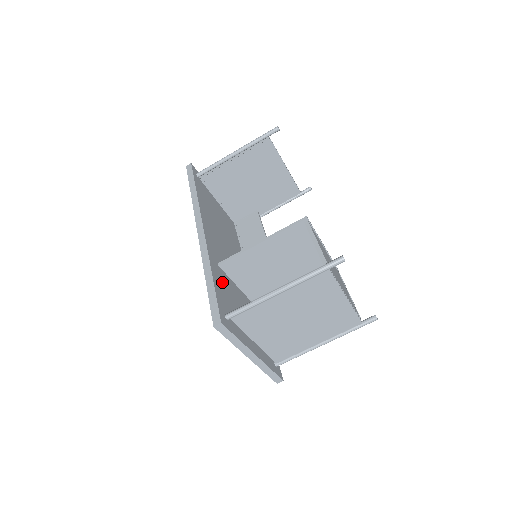
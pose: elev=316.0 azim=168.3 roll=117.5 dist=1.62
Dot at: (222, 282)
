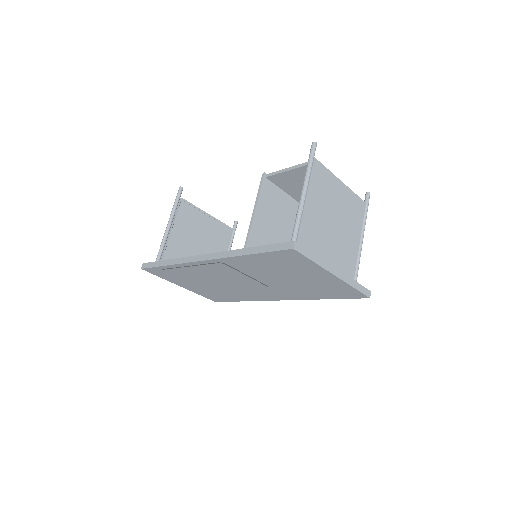
Dot at: occluded
